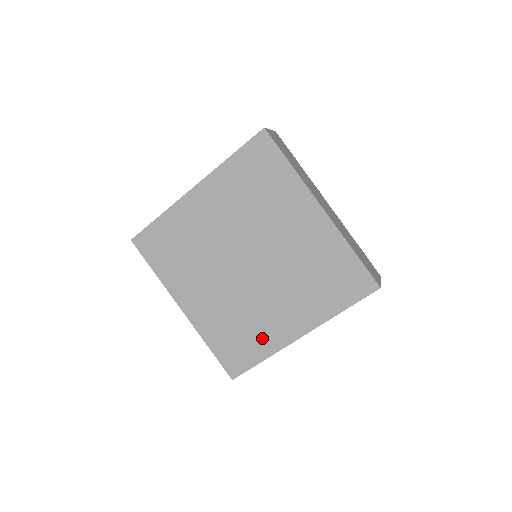
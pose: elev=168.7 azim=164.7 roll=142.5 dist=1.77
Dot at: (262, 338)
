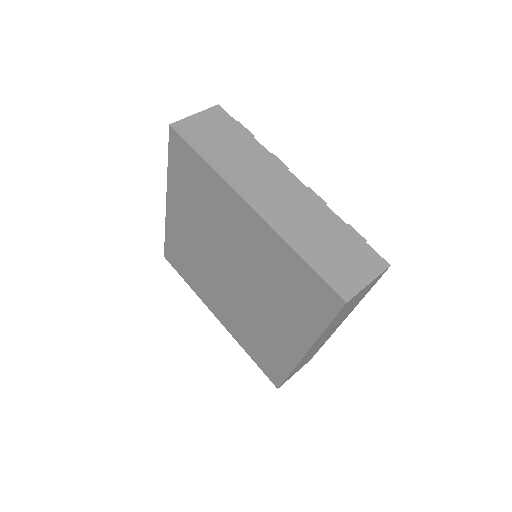
Dot at: (277, 352)
